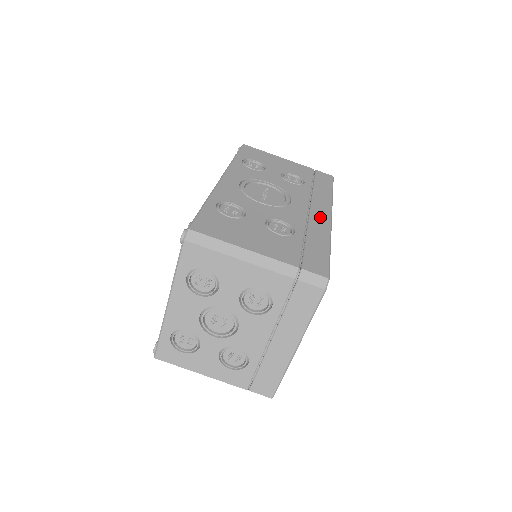
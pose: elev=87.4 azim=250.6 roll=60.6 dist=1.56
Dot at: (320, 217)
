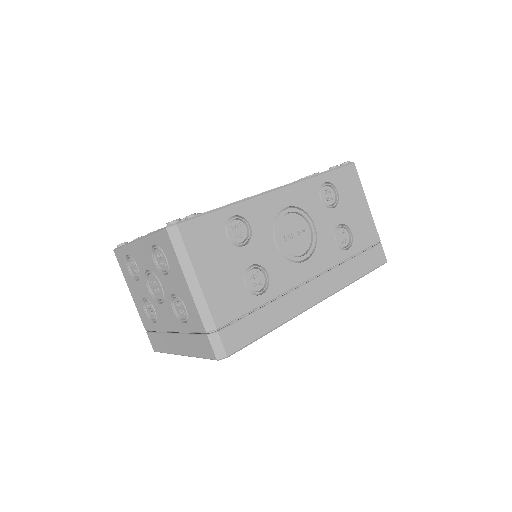
Dot at: (307, 296)
